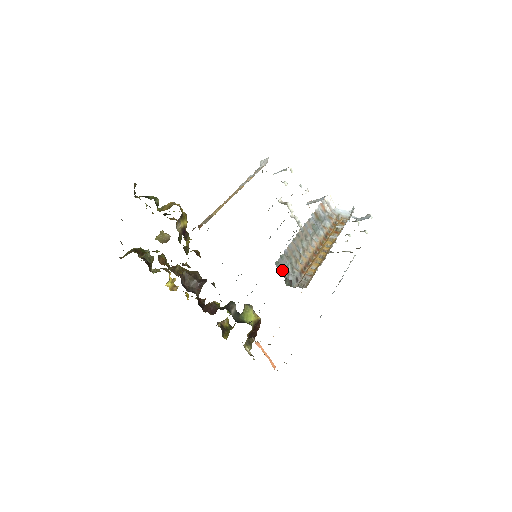
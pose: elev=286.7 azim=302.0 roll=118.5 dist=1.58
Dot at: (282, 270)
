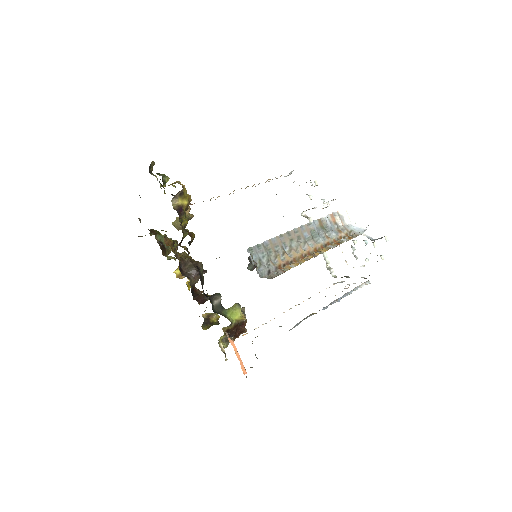
Dot at: (254, 258)
